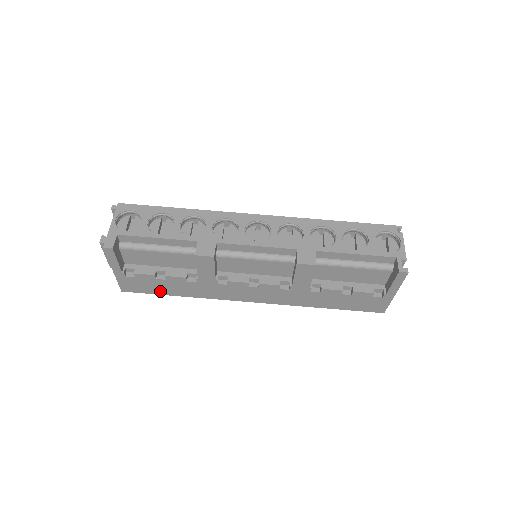
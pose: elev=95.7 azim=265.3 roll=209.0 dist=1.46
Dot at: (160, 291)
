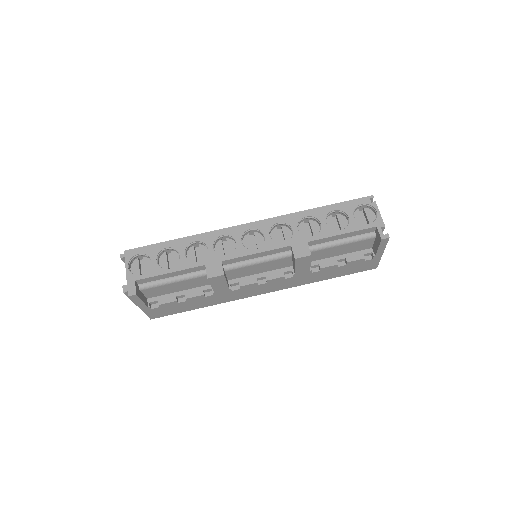
Dot at: (184, 309)
